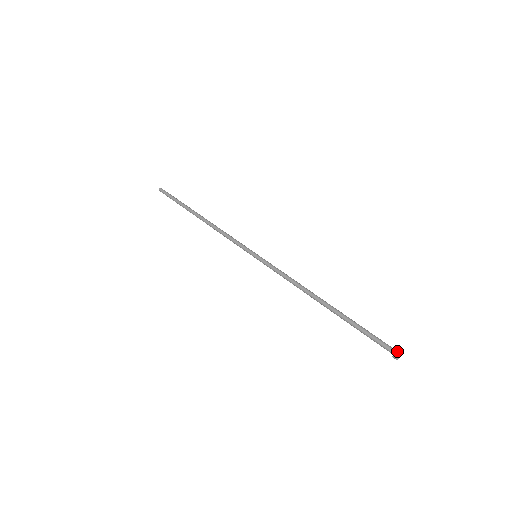
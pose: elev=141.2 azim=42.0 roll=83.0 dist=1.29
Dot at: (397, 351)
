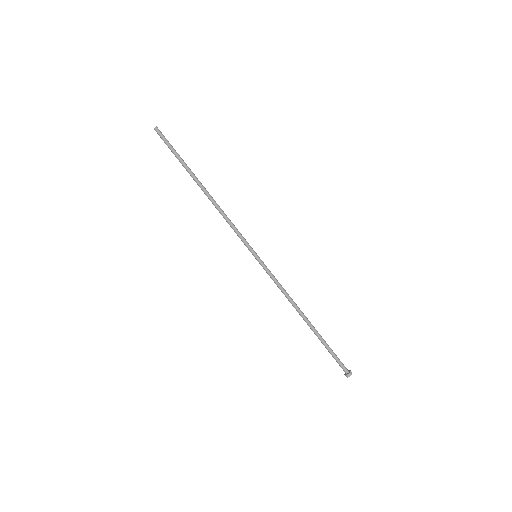
Dot at: (346, 376)
